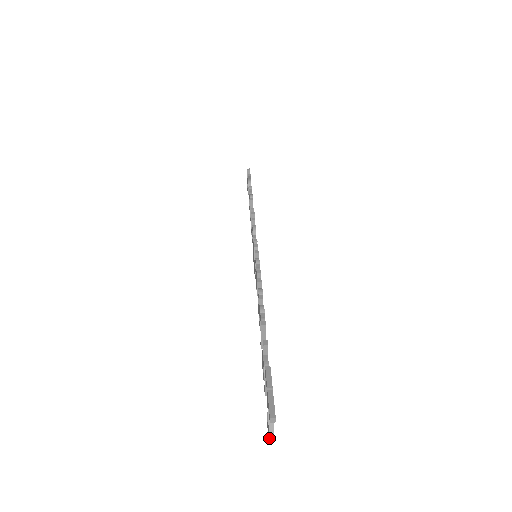
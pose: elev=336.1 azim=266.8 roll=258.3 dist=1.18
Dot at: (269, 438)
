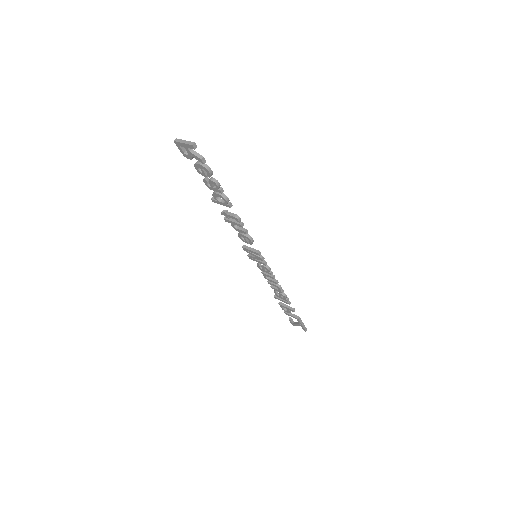
Dot at: occluded
